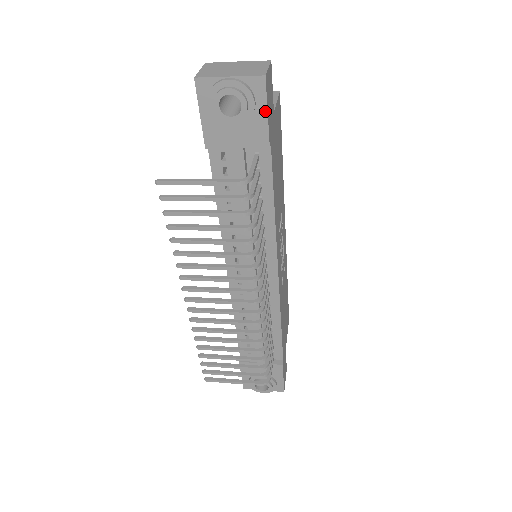
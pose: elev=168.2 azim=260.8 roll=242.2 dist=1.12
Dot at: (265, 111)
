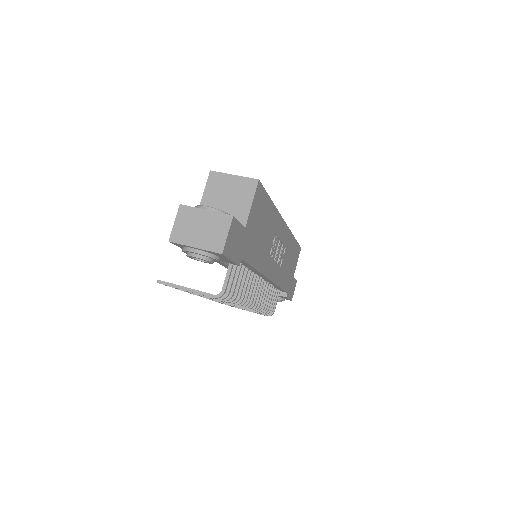
Dot at: (229, 259)
